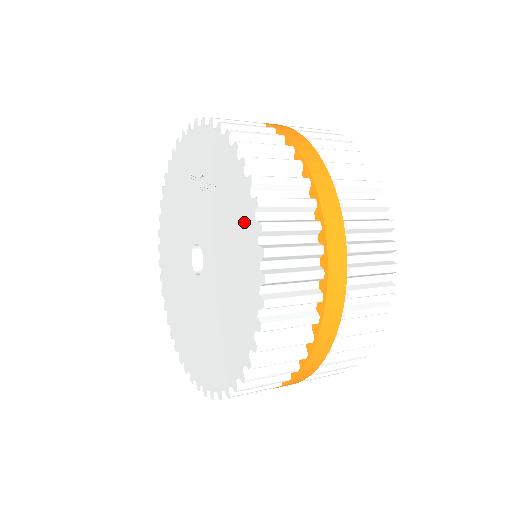
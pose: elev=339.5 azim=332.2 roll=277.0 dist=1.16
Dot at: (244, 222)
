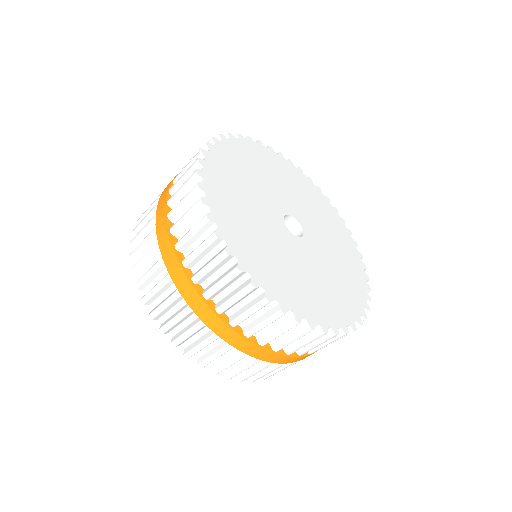
Dot at: occluded
